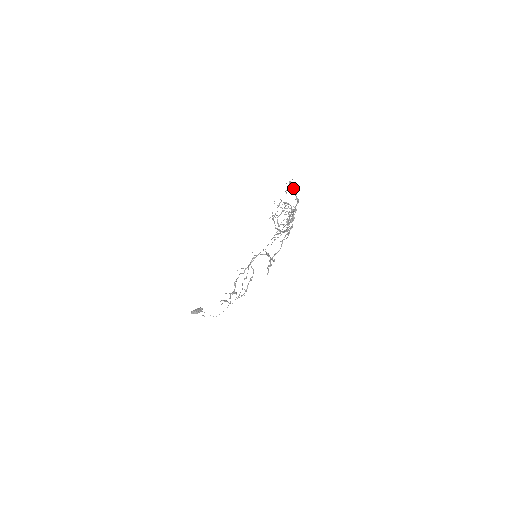
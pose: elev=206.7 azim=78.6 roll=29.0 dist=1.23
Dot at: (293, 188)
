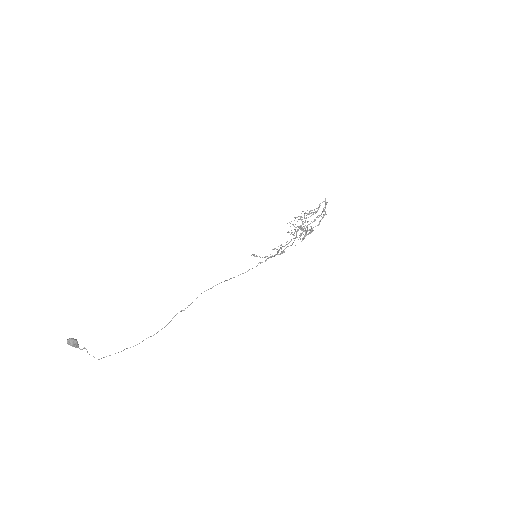
Dot at: (305, 222)
